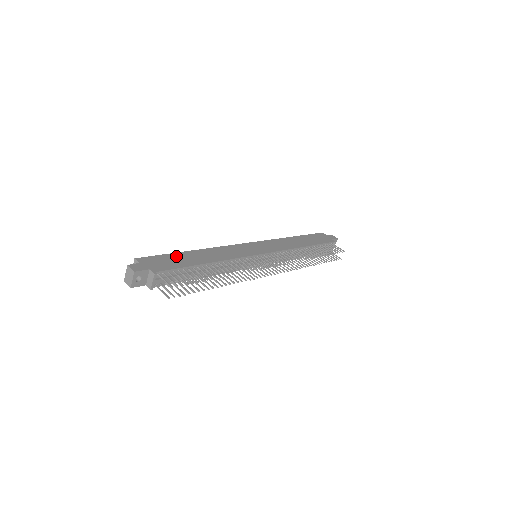
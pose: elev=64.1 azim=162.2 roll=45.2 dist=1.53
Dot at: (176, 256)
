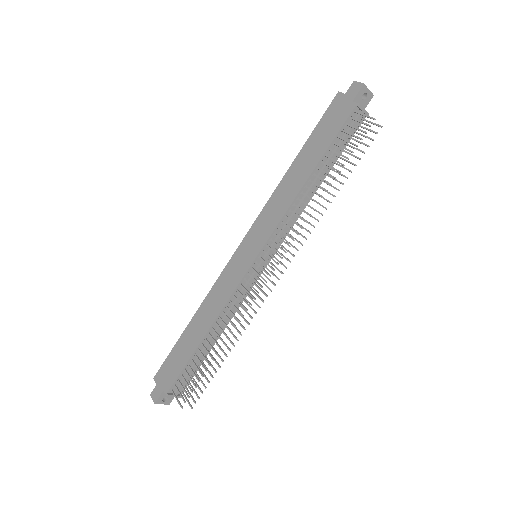
Dot at: (179, 347)
